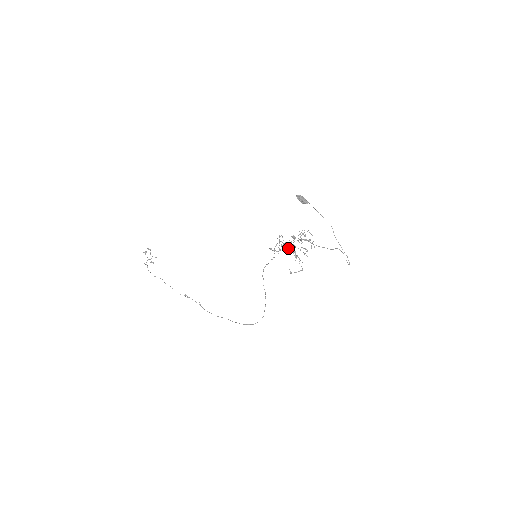
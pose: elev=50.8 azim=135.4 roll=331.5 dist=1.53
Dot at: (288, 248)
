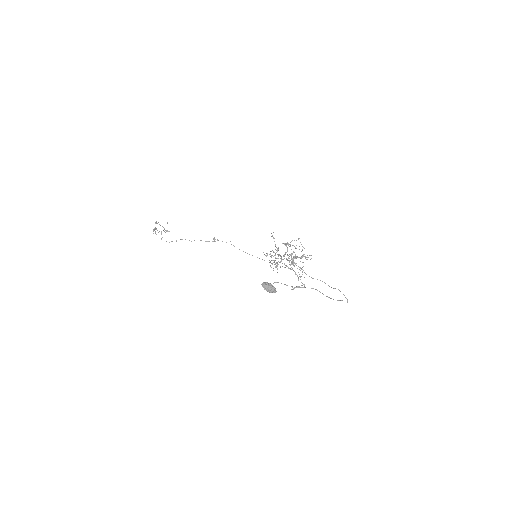
Dot at: occluded
